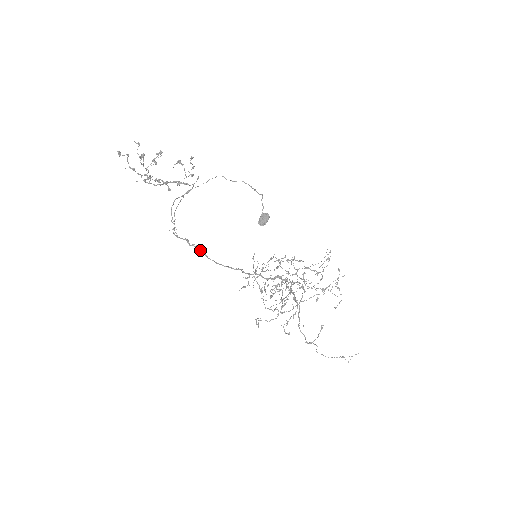
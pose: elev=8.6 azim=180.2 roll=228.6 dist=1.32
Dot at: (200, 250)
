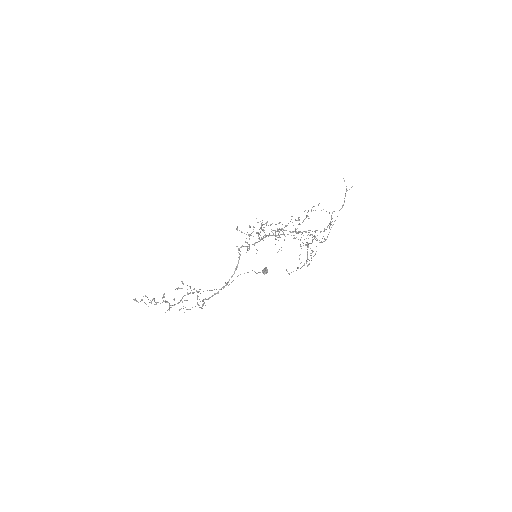
Dot at: (224, 287)
